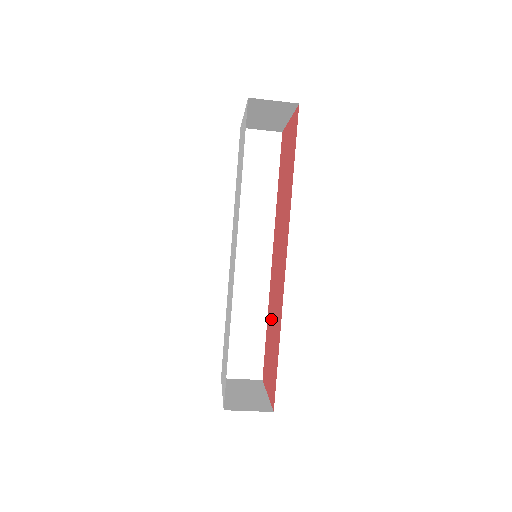
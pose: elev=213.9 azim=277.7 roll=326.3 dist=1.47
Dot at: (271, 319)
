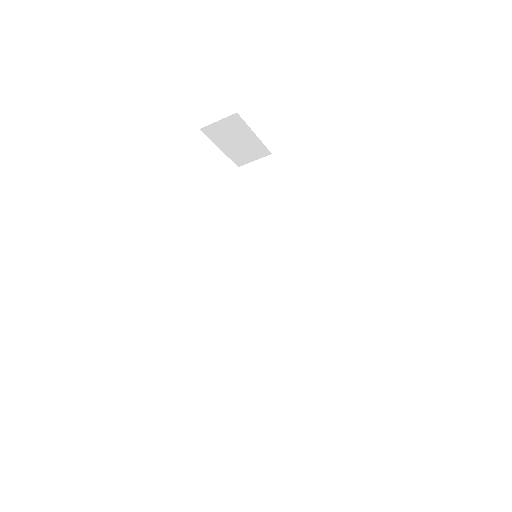
Dot at: occluded
